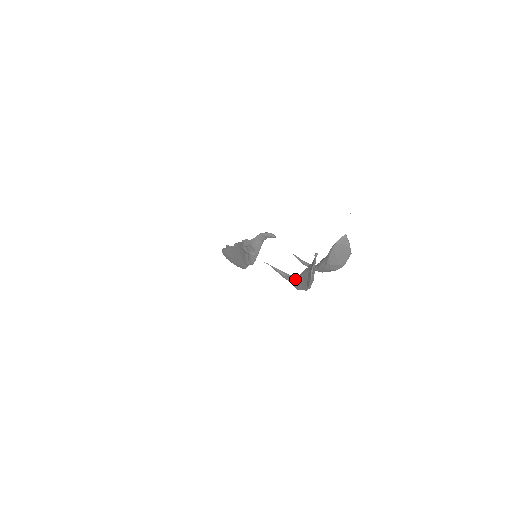
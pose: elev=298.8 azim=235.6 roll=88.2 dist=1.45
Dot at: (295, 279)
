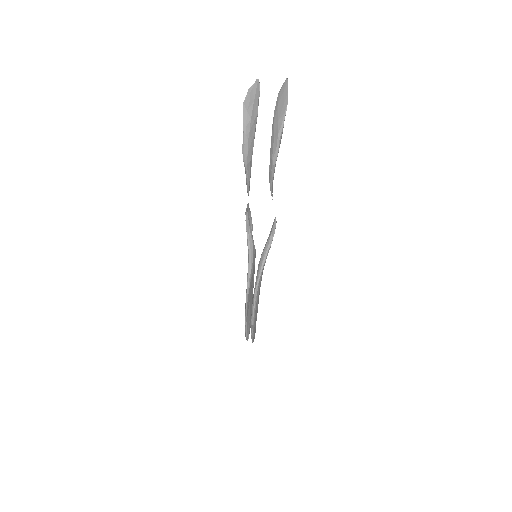
Dot at: occluded
